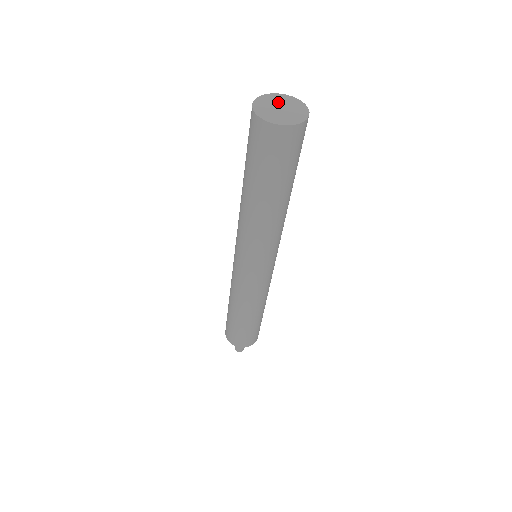
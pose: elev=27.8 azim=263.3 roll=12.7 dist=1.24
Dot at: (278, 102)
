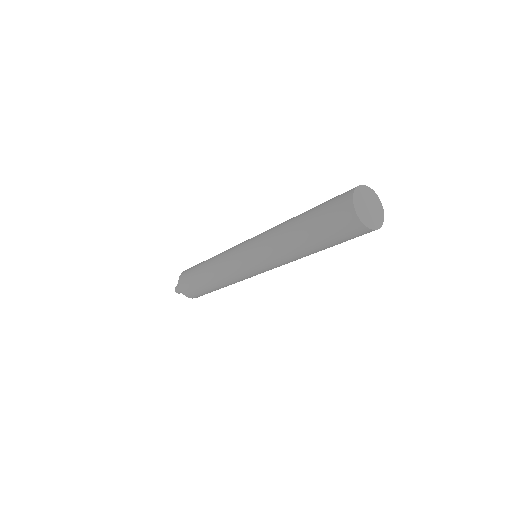
Dot at: (364, 199)
